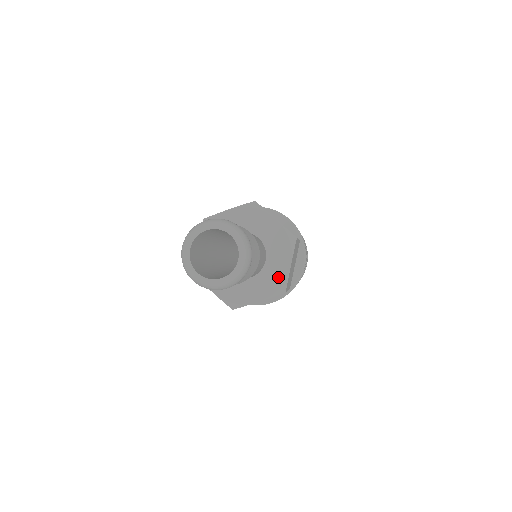
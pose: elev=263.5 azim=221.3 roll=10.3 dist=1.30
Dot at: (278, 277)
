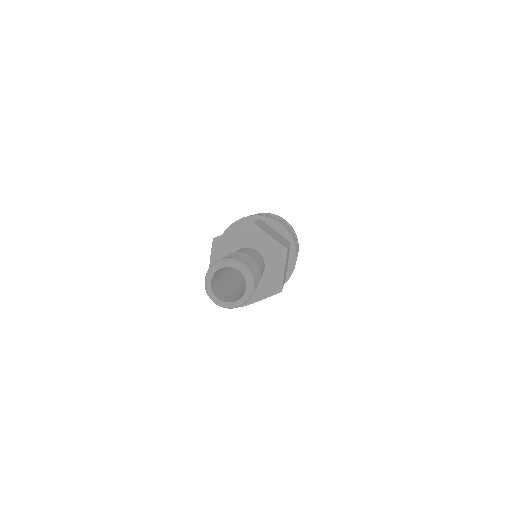
Dot at: occluded
